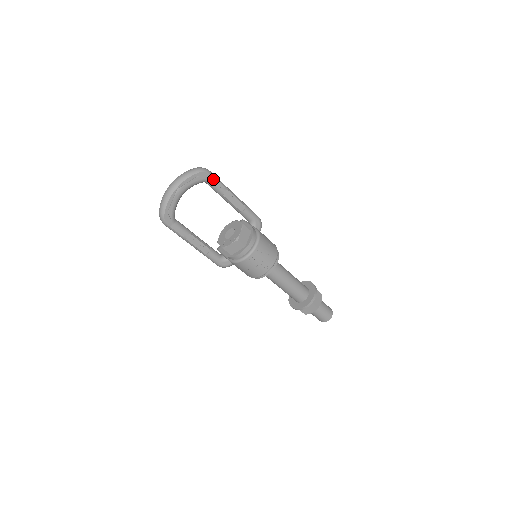
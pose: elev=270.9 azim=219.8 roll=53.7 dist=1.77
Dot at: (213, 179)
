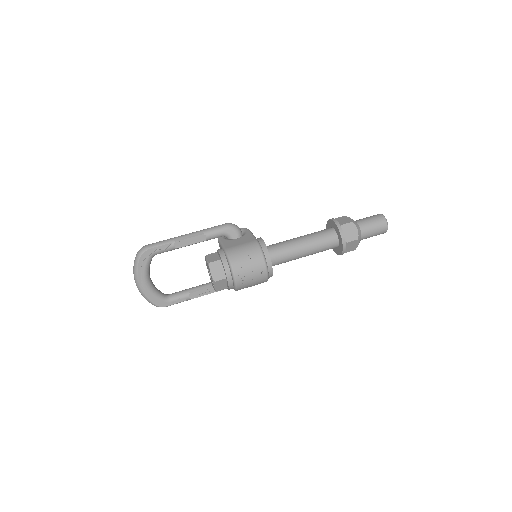
Dot at: (155, 249)
